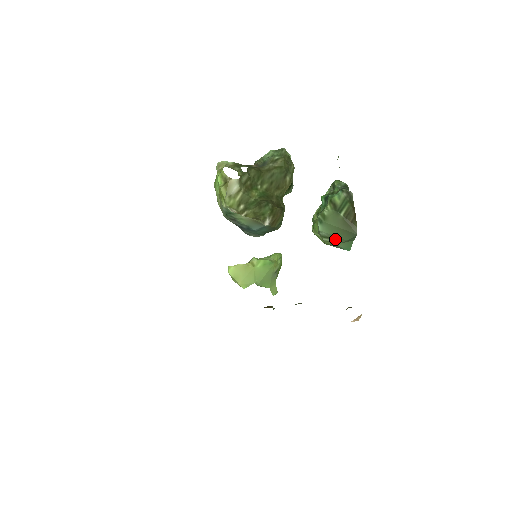
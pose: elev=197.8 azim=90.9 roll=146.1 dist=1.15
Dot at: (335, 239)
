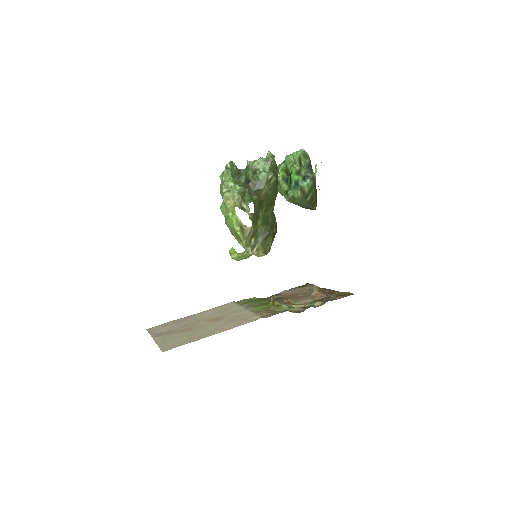
Dot at: occluded
